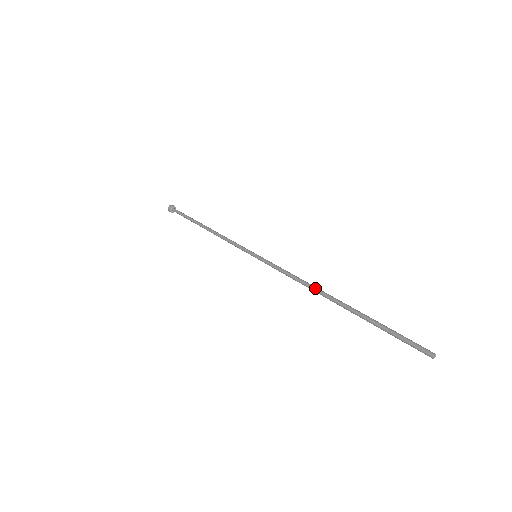
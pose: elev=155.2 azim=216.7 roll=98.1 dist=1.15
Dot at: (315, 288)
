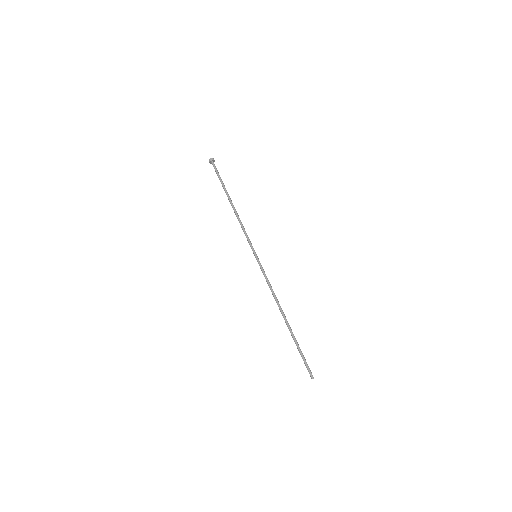
Dot at: (279, 306)
